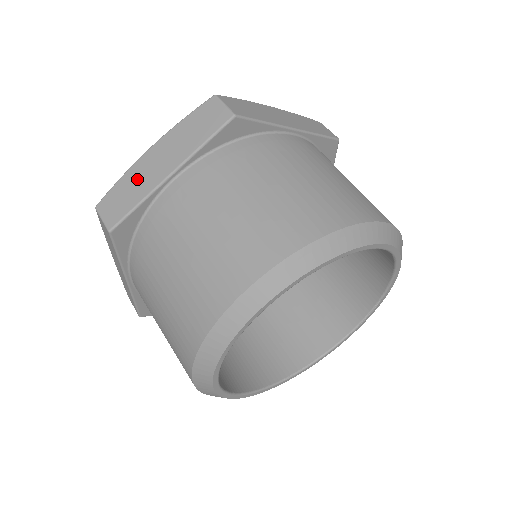
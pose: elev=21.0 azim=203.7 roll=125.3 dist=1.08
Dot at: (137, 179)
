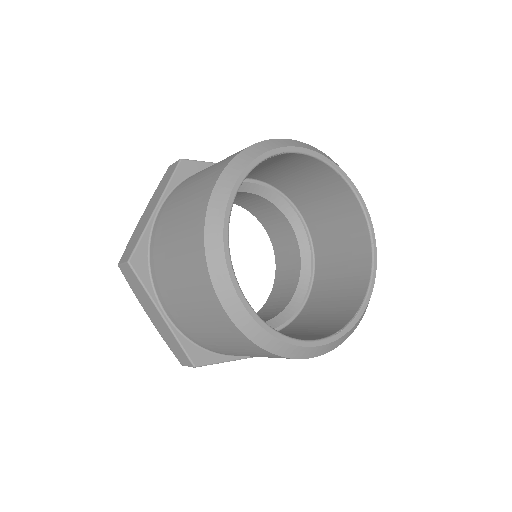
Dot at: (138, 229)
